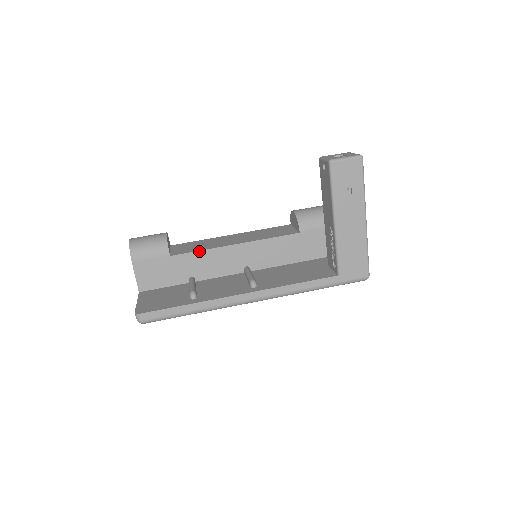
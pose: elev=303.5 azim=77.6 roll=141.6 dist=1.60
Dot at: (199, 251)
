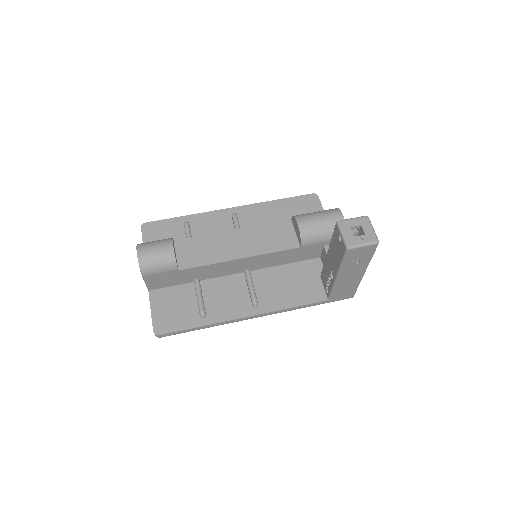
Dot at: (206, 265)
